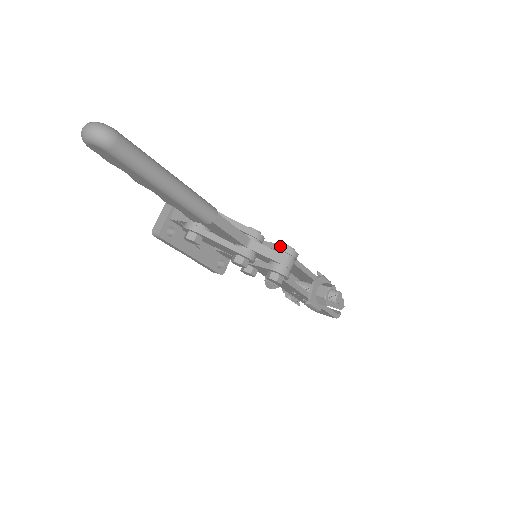
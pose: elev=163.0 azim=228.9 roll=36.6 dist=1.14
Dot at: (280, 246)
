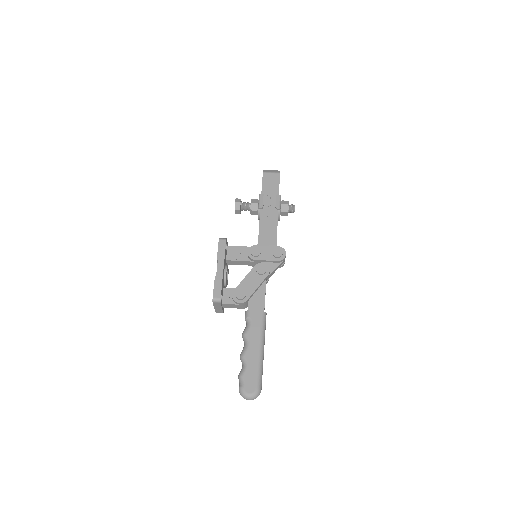
Dot at: (278, 262)
